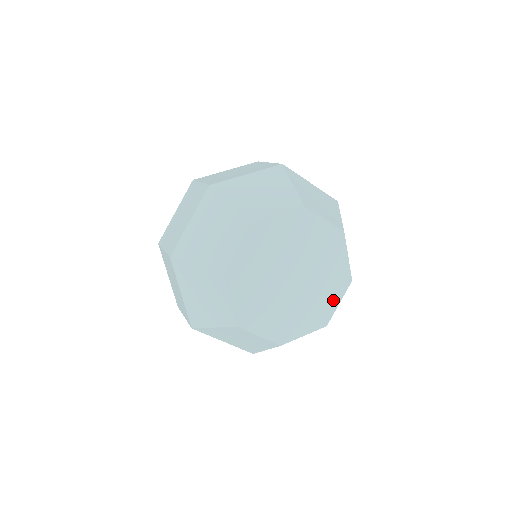
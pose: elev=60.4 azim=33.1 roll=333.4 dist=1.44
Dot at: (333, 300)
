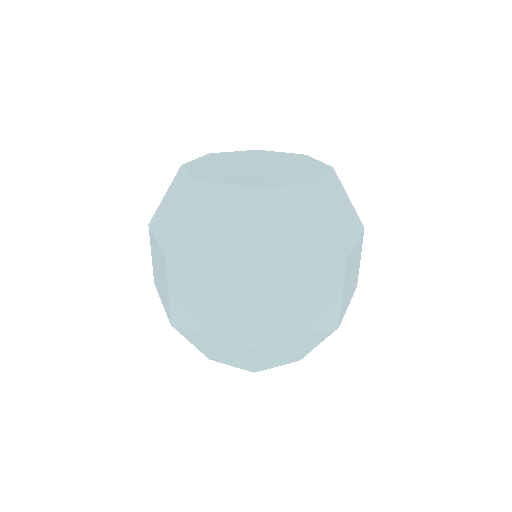
Dot at: (310, 162)
